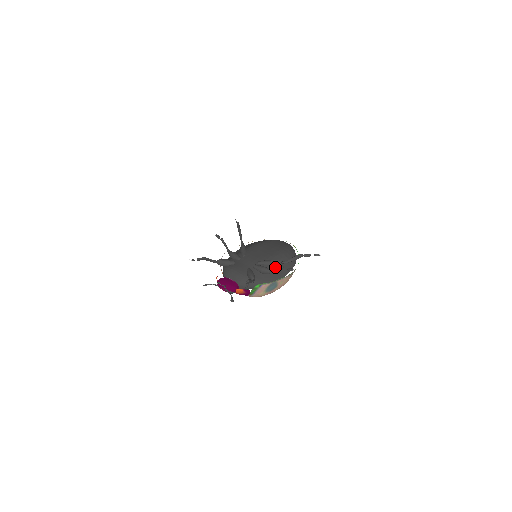
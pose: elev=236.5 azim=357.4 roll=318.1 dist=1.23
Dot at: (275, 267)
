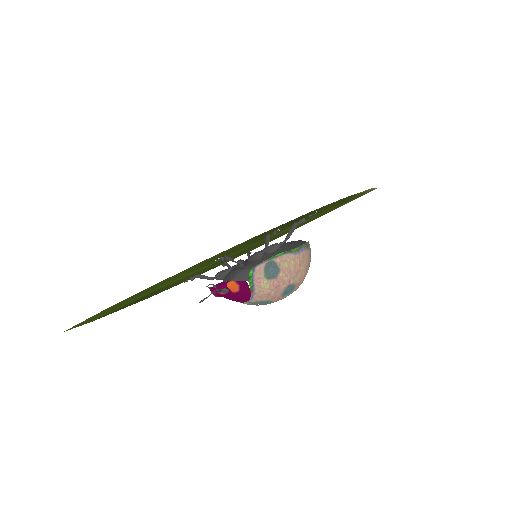
Dot at: (274, 252)
